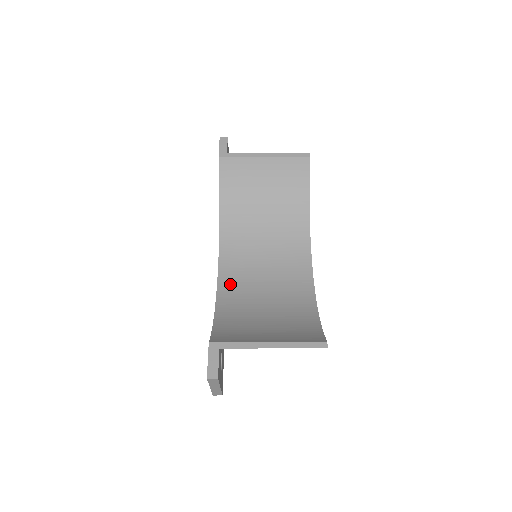
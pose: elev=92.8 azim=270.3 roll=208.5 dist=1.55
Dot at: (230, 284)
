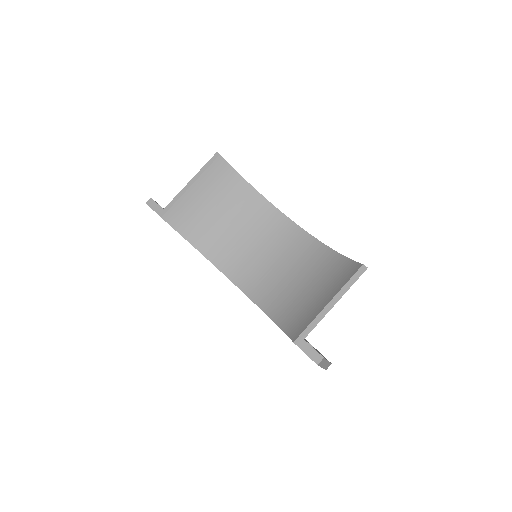
Dot at: (259, 291)
